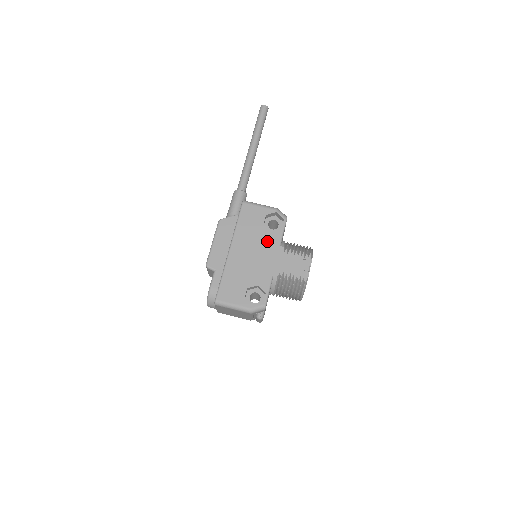
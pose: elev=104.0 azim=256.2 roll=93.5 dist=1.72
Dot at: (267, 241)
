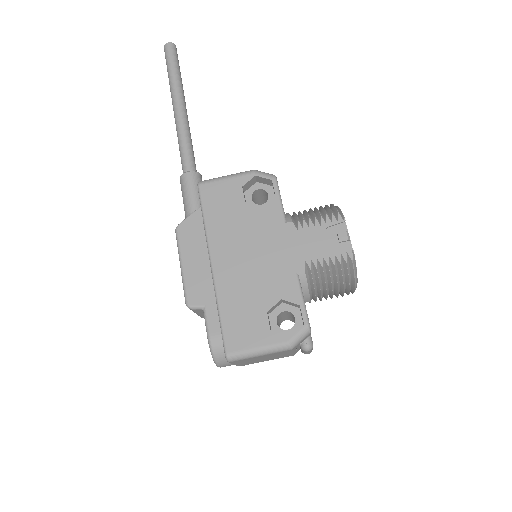
Dot at: (262, 225)
